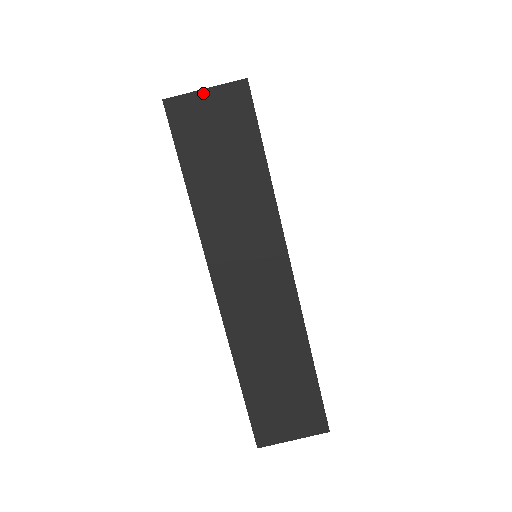
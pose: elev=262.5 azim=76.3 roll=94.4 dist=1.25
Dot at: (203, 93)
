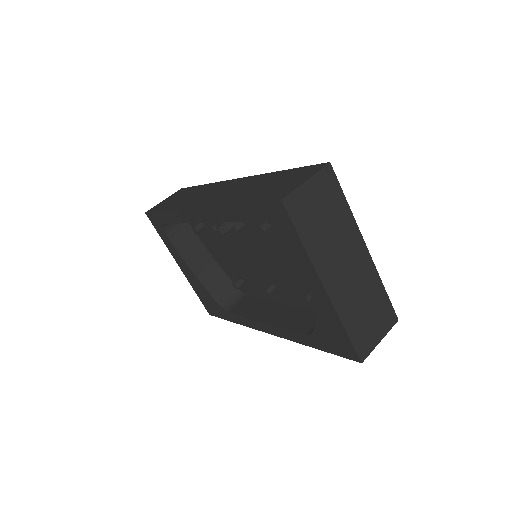
Dot at: (163, 201)
